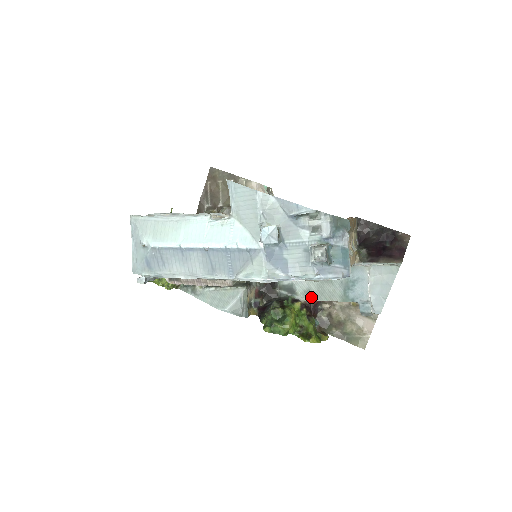
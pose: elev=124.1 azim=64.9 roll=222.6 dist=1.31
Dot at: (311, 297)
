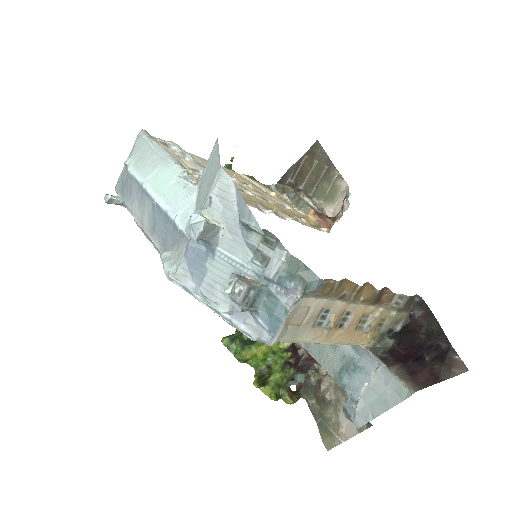
Dot at: (308, 347)
